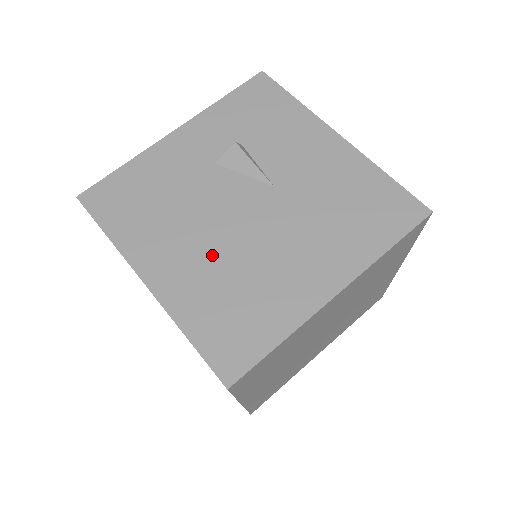
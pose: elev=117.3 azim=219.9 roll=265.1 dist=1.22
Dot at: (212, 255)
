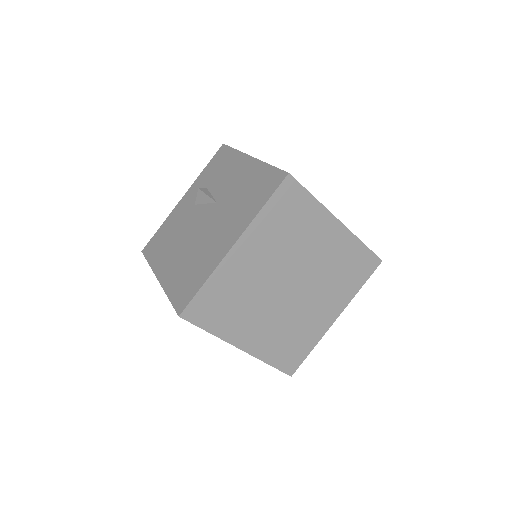
Dot at: (185, 252)
